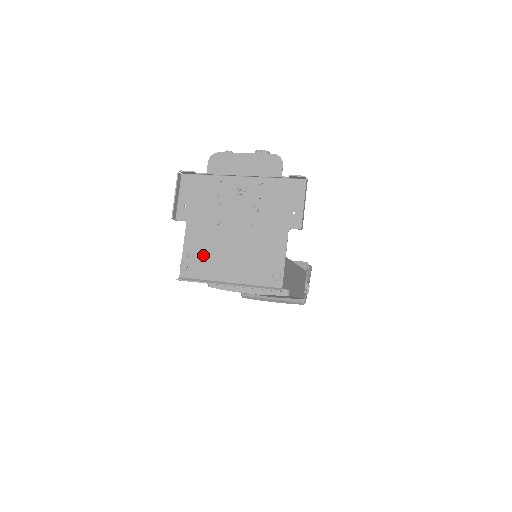
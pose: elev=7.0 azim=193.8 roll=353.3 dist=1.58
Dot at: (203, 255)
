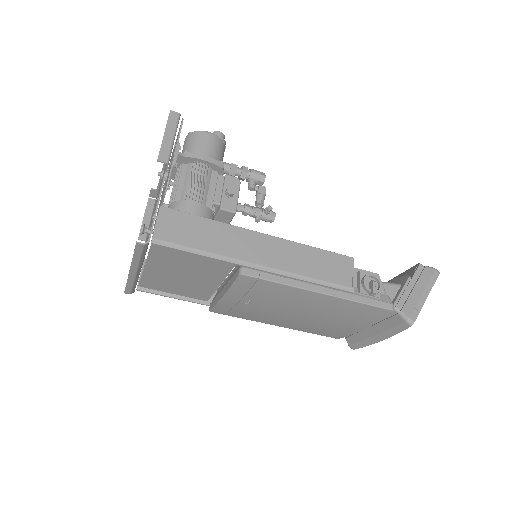
Dot at: occluded
